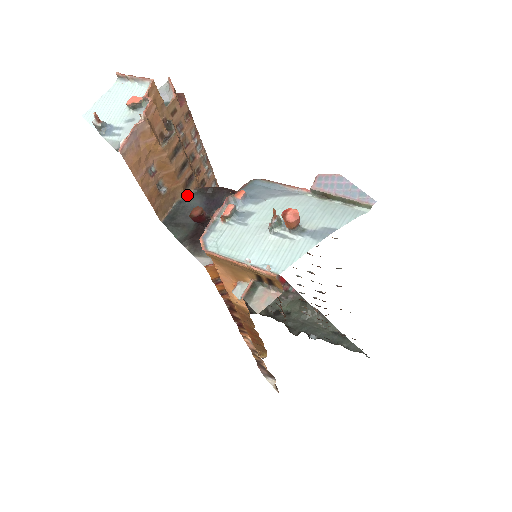
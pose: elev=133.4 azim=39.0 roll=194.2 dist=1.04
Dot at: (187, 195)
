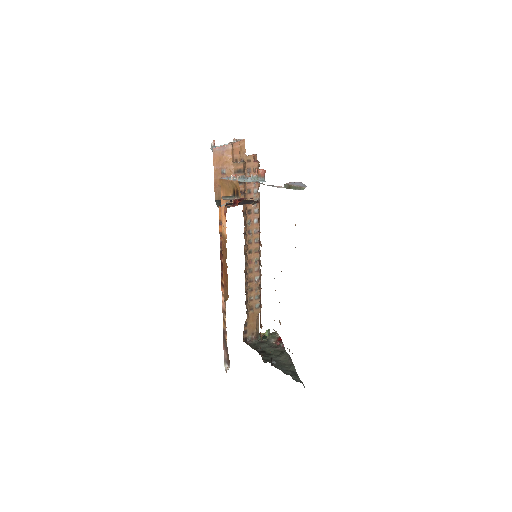
Dot at: occluded
